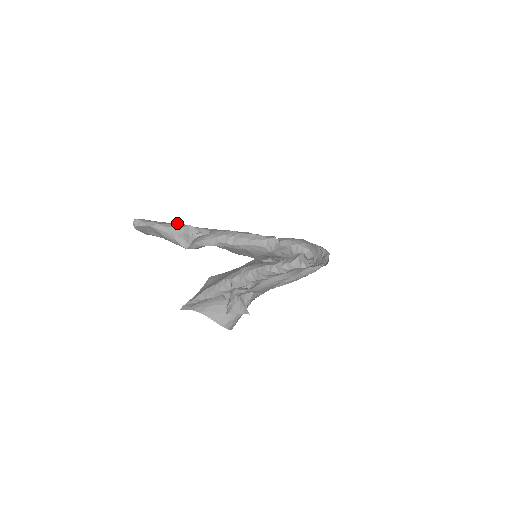
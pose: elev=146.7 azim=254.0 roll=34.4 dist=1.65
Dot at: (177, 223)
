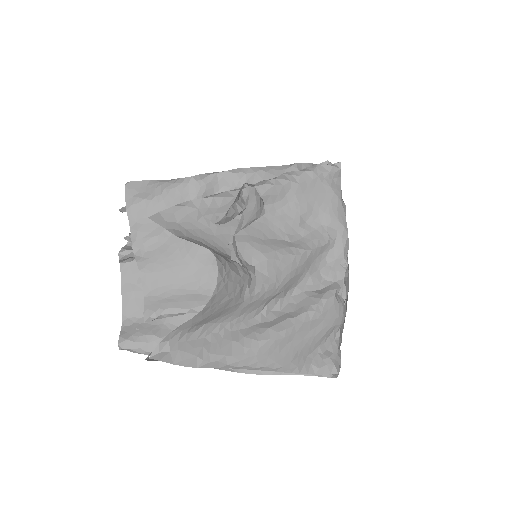
Dot at: occluded
